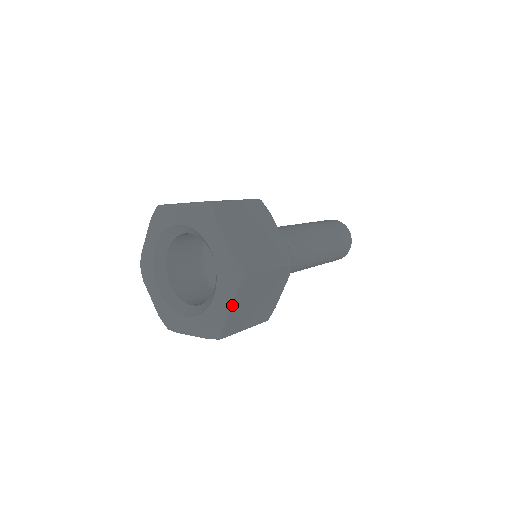
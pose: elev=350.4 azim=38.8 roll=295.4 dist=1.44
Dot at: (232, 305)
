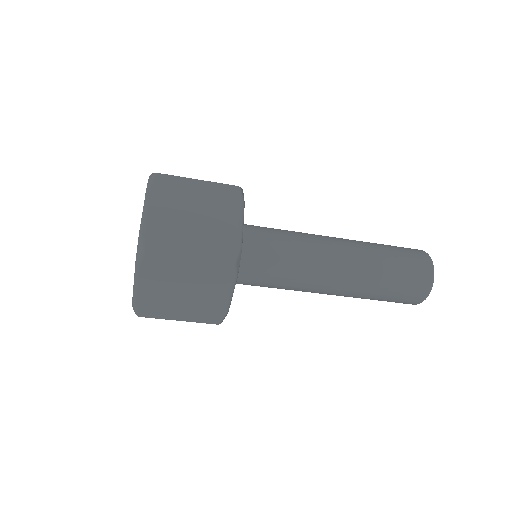
Dot at: (138, 282)
